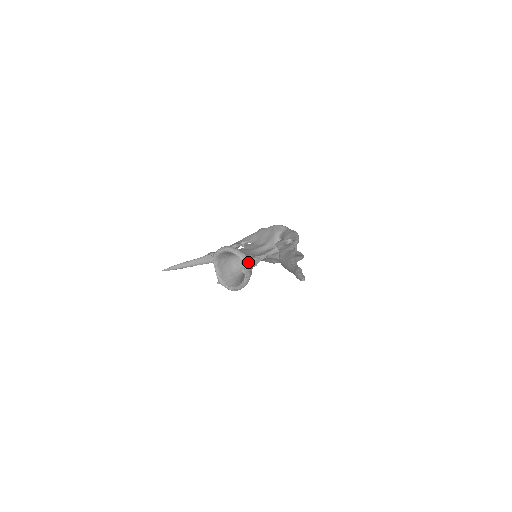
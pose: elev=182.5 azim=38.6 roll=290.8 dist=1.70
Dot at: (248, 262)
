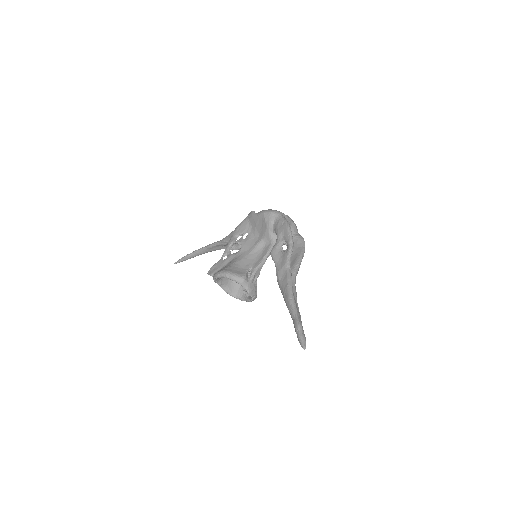
Dot at: (249, 282)
